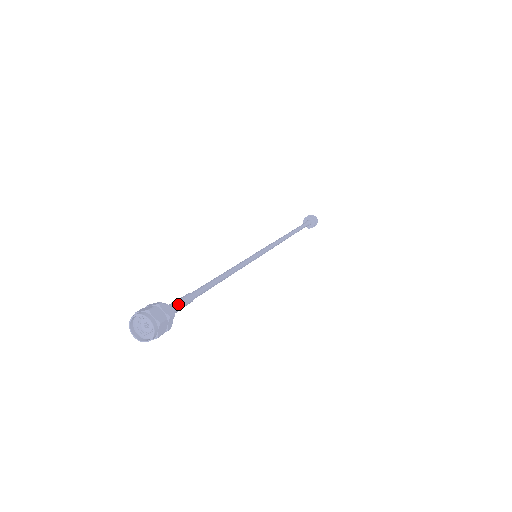
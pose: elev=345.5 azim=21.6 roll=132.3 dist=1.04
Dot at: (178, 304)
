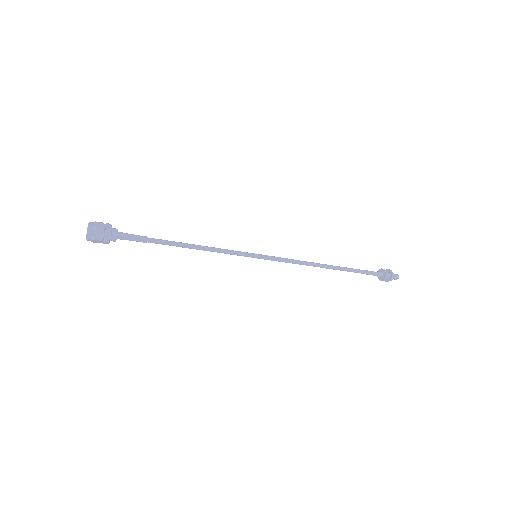
Dot at: (129, 234)
